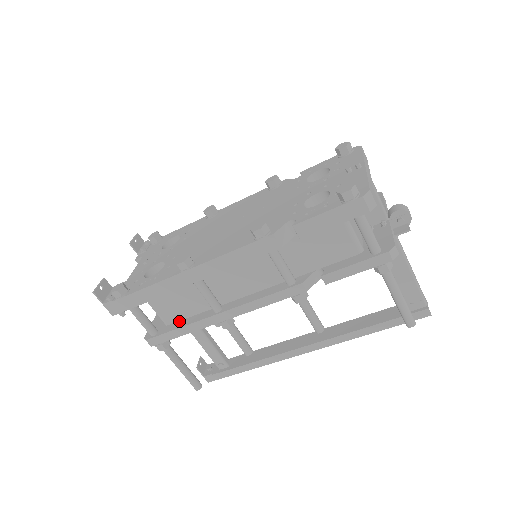
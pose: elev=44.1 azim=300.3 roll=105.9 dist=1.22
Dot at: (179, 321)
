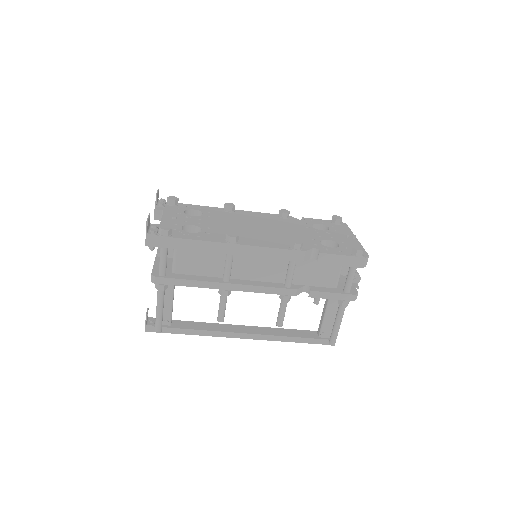
Dot at: (187, 274)
